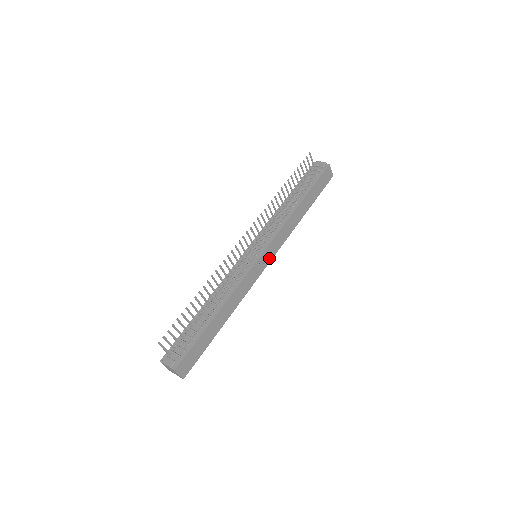
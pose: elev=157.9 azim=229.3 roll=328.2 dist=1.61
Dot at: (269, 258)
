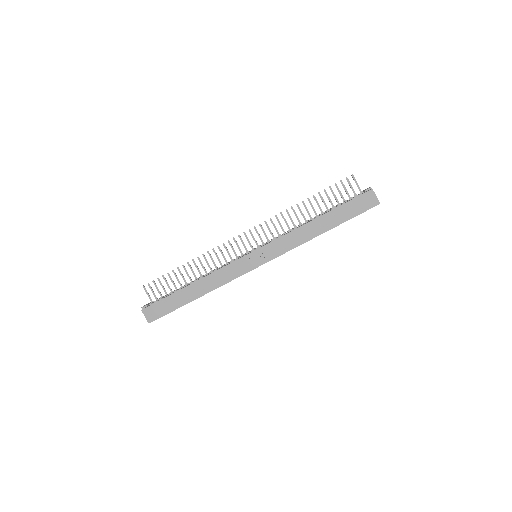
Dot at: (263, 260)
